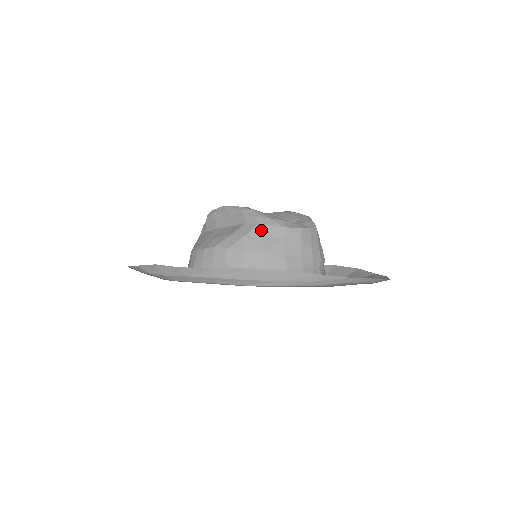
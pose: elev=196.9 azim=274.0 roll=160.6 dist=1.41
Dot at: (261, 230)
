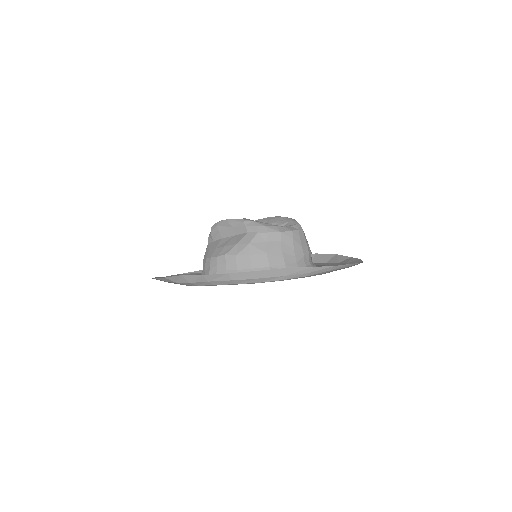
Dot at: (261, 237)
